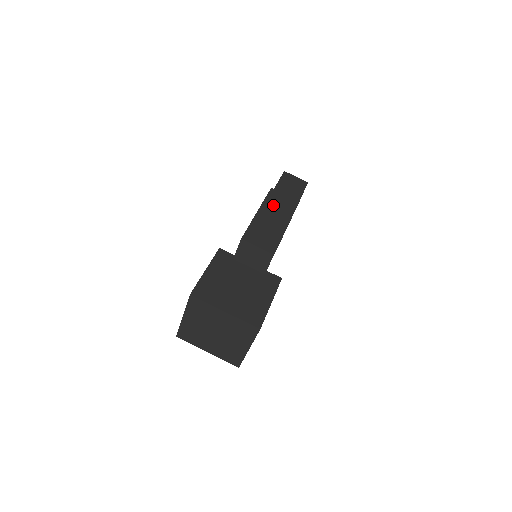
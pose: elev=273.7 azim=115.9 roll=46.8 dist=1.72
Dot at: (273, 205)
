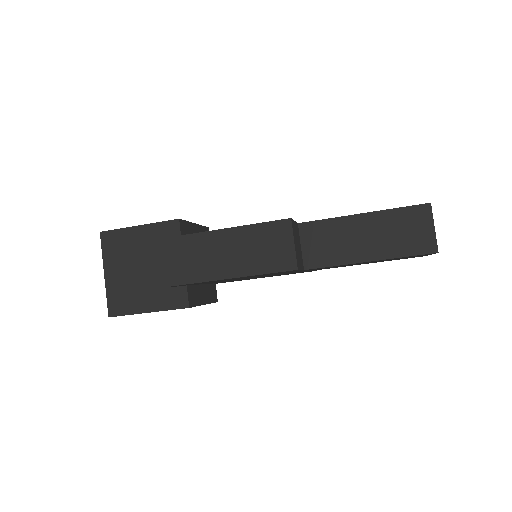
Dot at: (254, 240)
